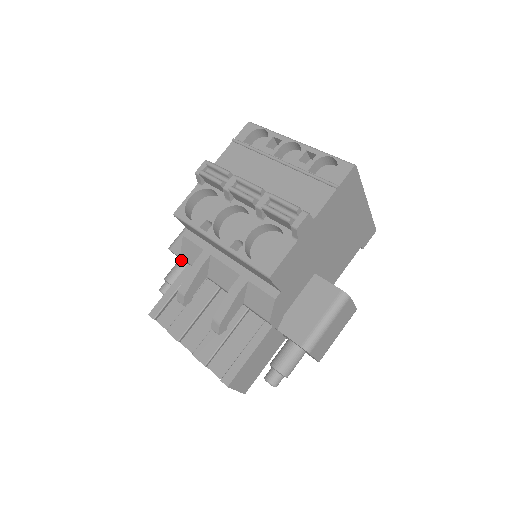
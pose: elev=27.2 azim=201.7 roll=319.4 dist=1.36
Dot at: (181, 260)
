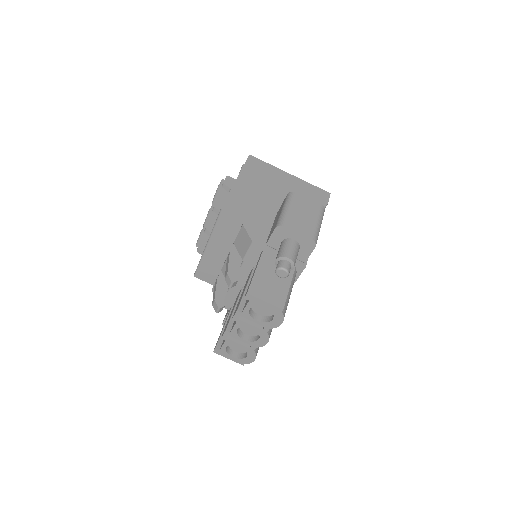
Dot at: occluded
